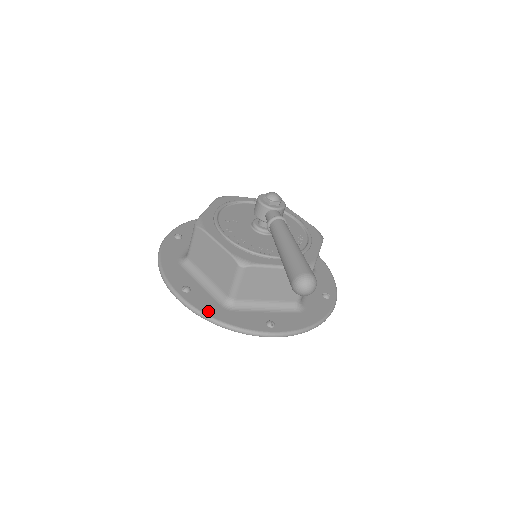
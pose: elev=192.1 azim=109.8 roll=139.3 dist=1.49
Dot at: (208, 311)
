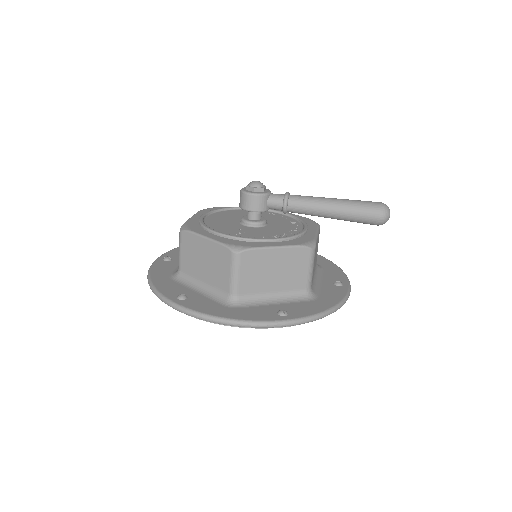
Dot at: (319, 309)
